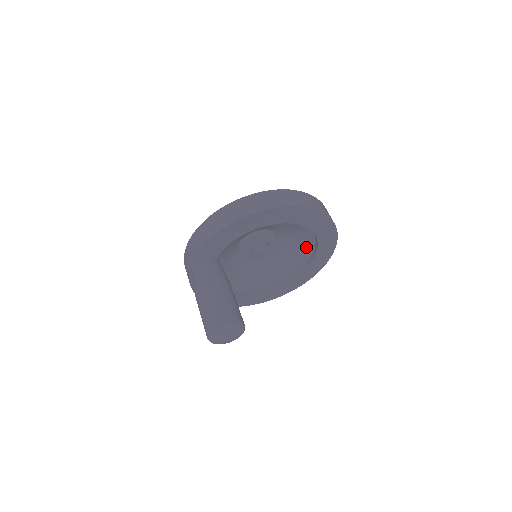
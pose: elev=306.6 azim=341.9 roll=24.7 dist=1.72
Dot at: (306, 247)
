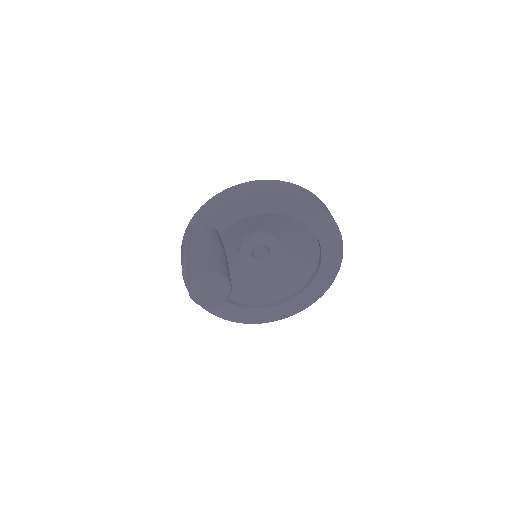
Dot at: (308, 266)
